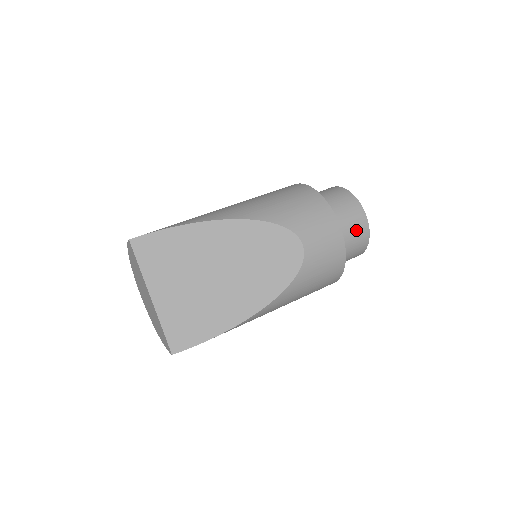
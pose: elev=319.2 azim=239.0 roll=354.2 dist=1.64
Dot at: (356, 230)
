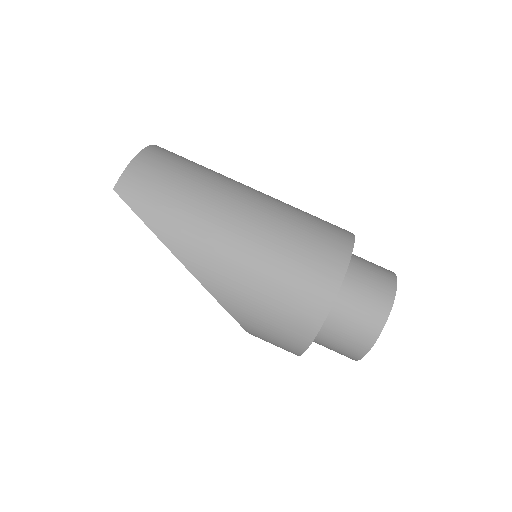
Dot at: occluded
